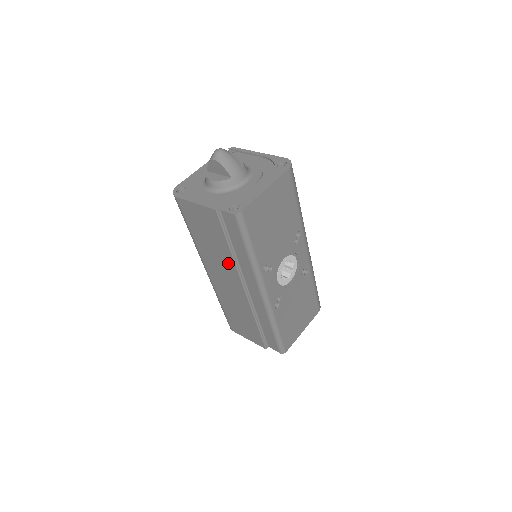
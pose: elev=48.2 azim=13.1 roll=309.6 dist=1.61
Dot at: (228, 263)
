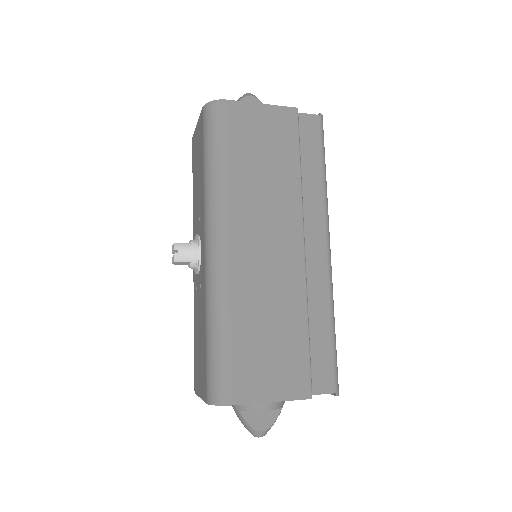
Dot at: (288, 198)
